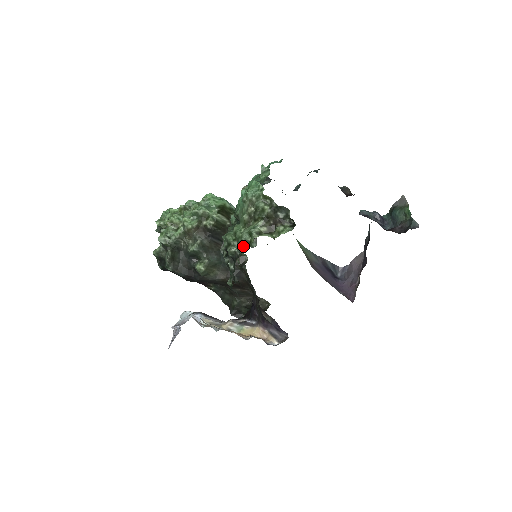
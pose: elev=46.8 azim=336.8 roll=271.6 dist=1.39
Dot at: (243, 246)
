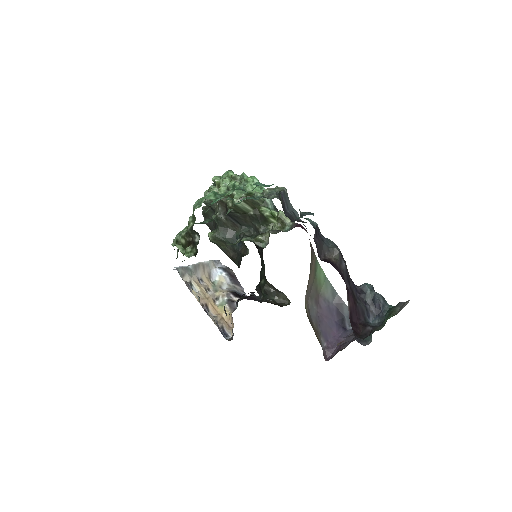
Dot at: occluded
